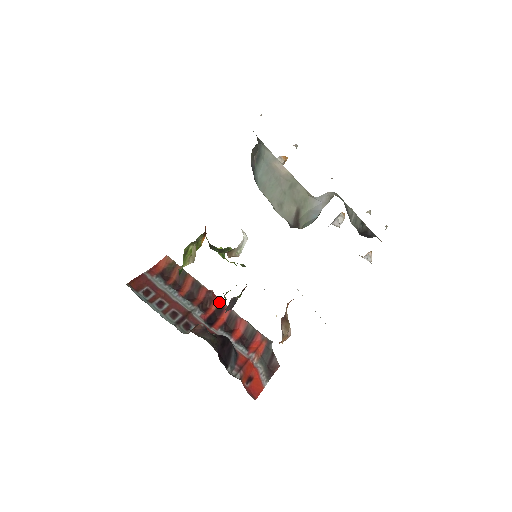
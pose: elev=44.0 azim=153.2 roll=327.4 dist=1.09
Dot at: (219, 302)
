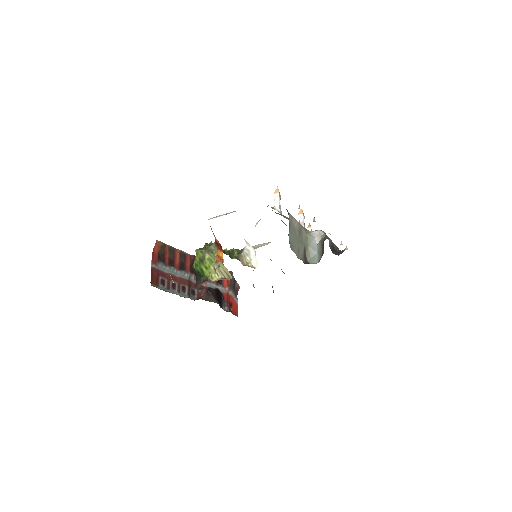
Dot at: occluded
